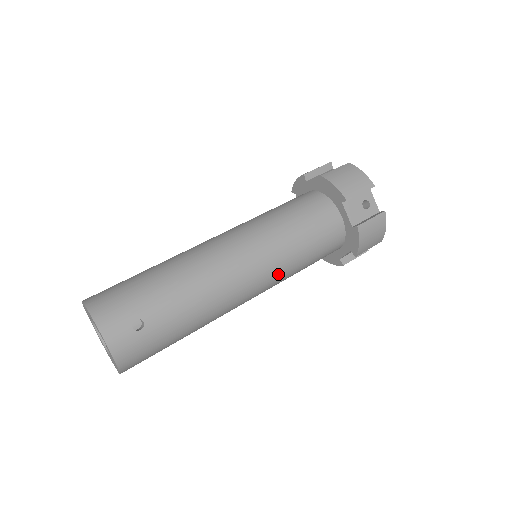
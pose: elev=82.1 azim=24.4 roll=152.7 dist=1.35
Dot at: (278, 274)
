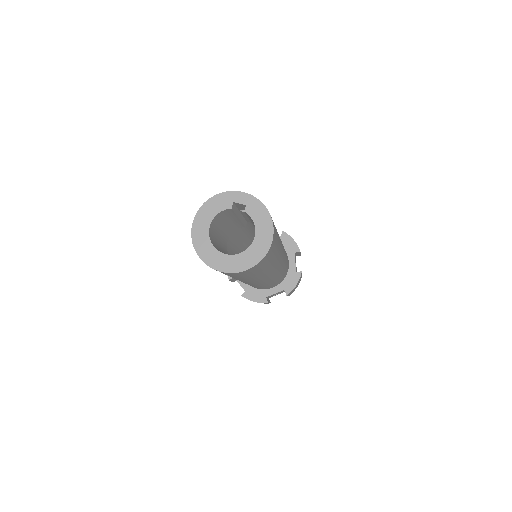
Dot at: occluded
